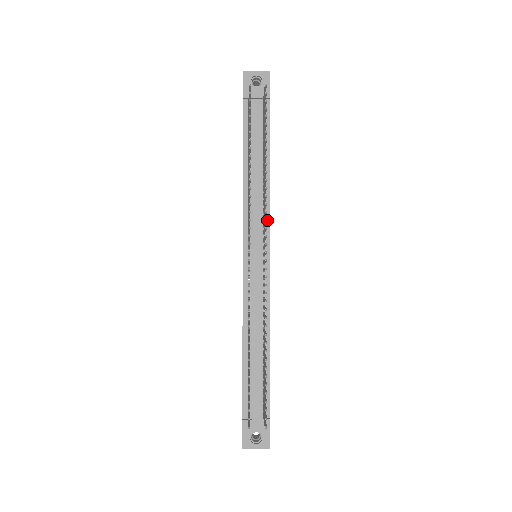
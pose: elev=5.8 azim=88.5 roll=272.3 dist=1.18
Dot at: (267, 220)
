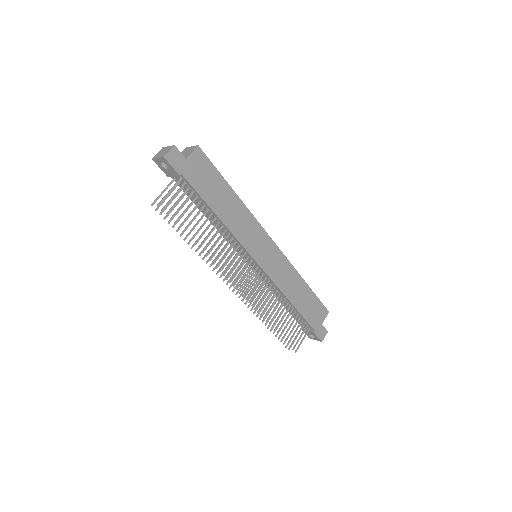
Dot at: (241, 246)
